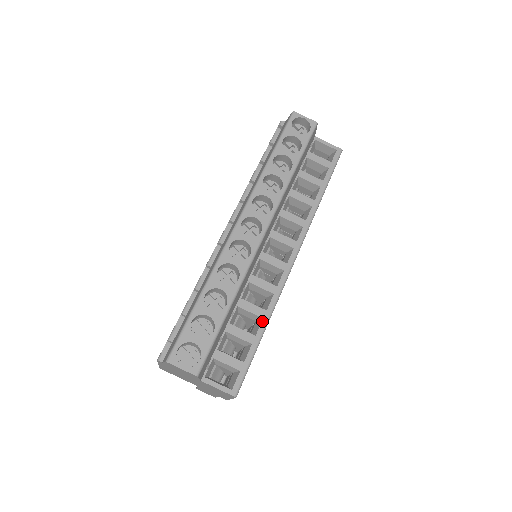
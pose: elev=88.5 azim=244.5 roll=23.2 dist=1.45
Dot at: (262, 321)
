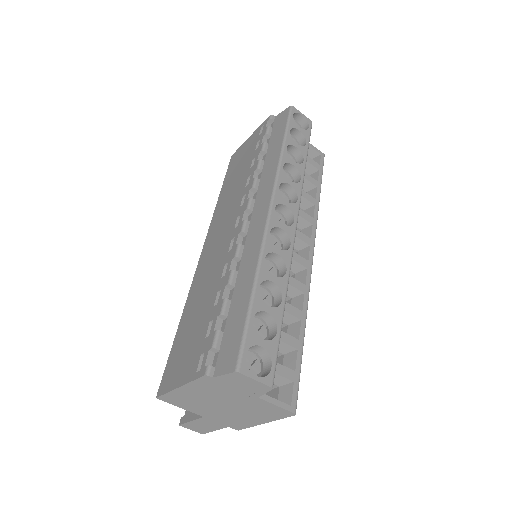
Dot at: (301, 323)
